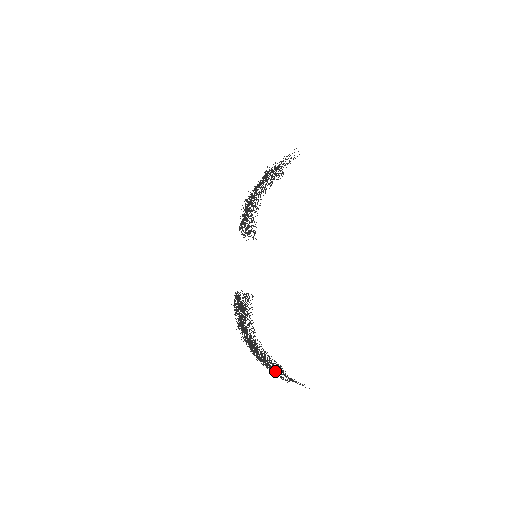
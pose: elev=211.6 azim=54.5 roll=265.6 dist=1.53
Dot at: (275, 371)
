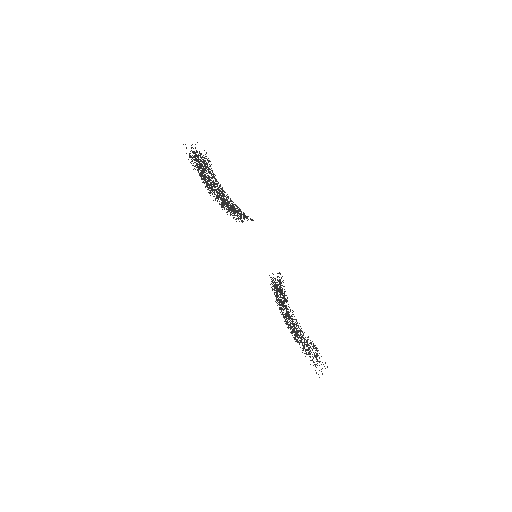
Dot at: (309, 356)
